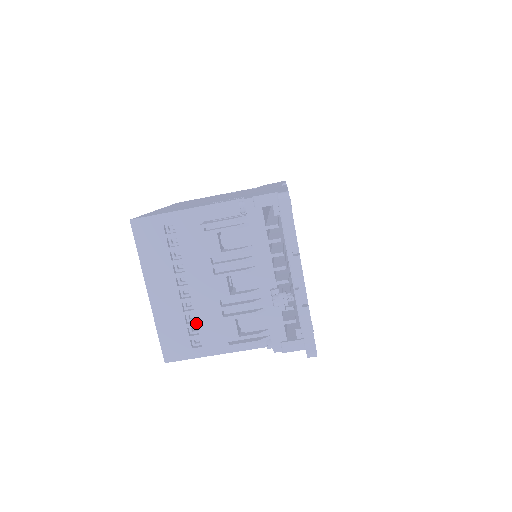
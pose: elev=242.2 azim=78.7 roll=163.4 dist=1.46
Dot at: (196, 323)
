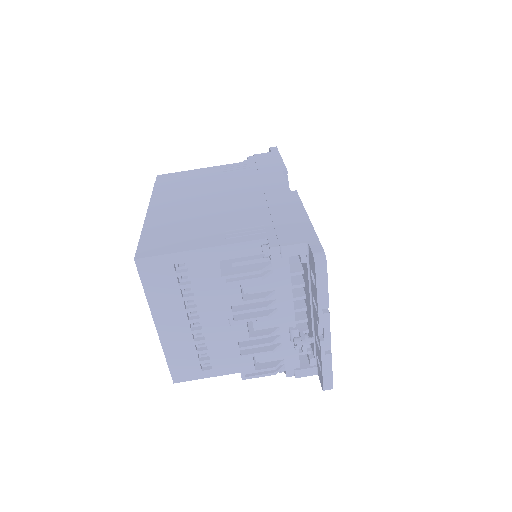
Dot at: (207, 350)
